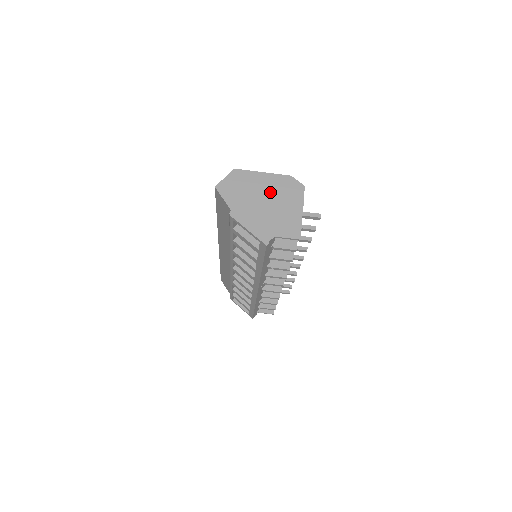
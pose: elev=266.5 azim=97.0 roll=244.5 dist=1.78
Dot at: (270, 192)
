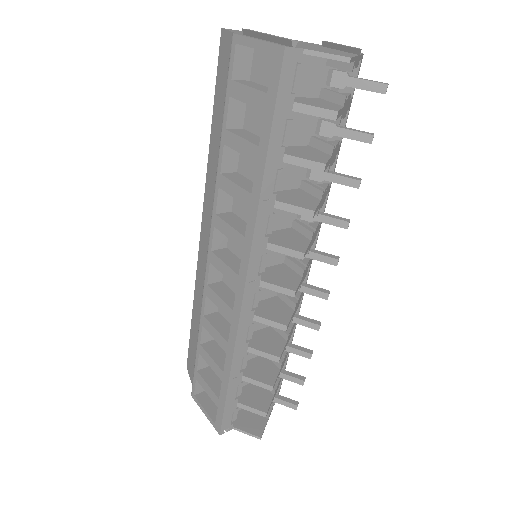
Dot at: (306, 44)
